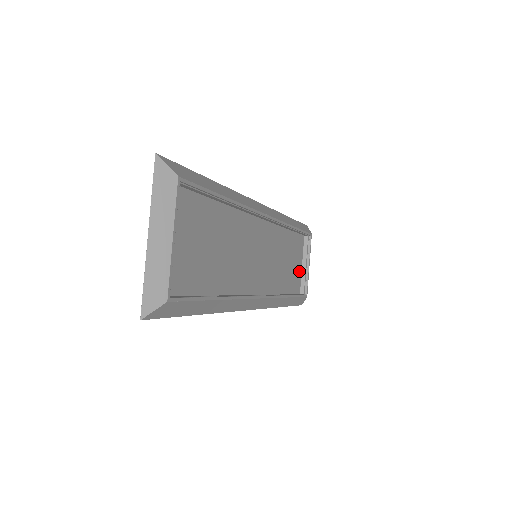
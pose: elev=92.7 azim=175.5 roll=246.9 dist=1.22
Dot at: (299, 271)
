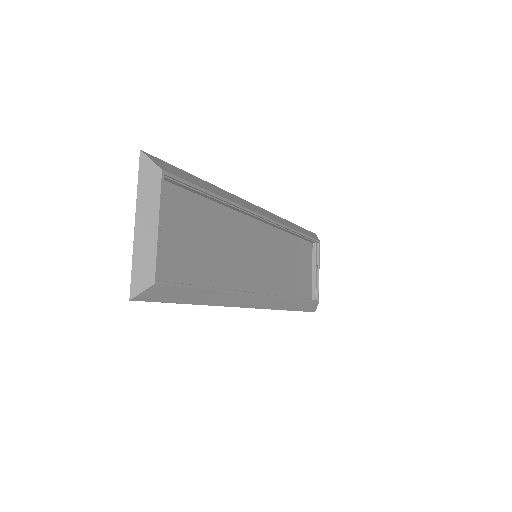
Dot at: (309, 277)
